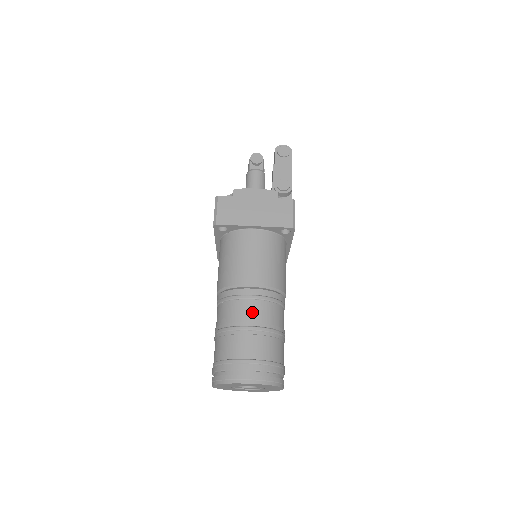
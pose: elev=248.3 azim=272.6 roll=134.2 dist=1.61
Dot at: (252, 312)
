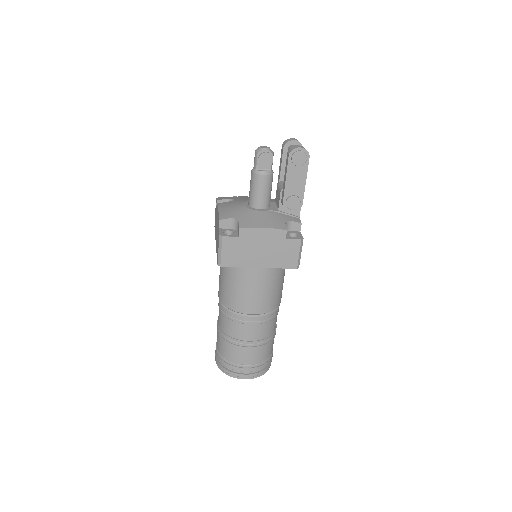
Dot at: (252, 334)
